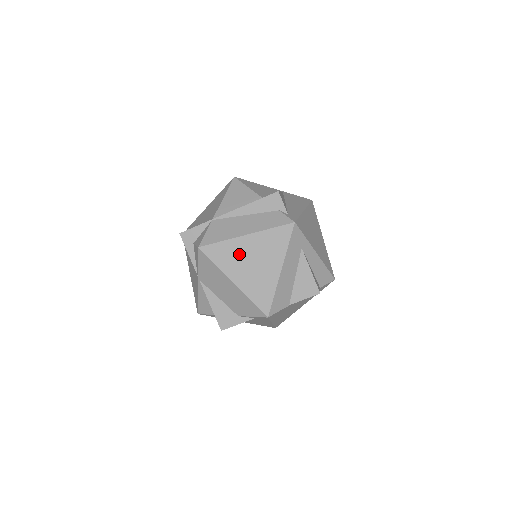
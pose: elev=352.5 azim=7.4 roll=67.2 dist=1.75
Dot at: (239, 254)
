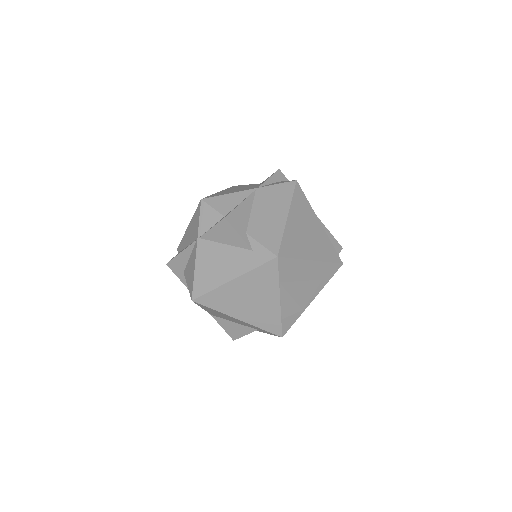
Dot at: (307, 218)
